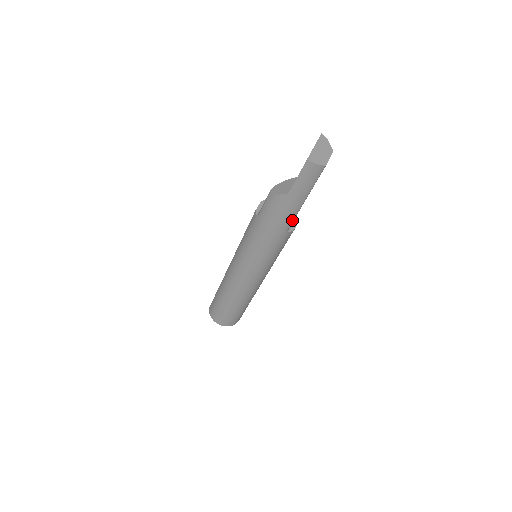
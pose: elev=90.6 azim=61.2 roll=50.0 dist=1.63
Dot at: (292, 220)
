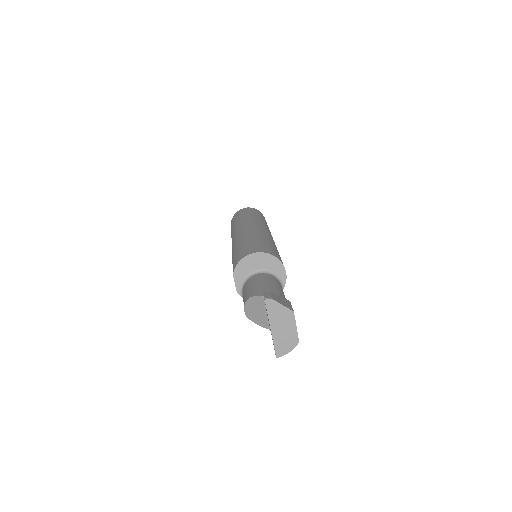
Dot at: occluded
